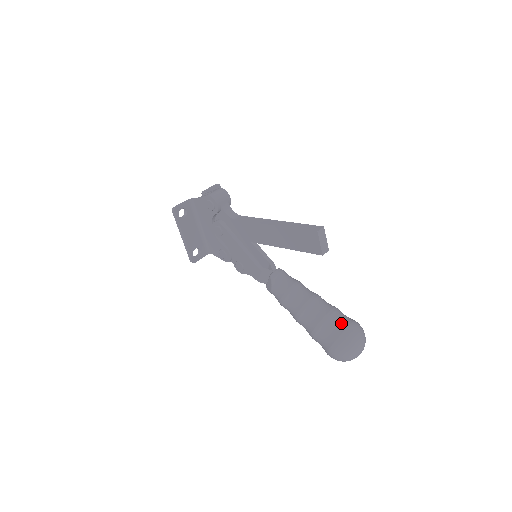
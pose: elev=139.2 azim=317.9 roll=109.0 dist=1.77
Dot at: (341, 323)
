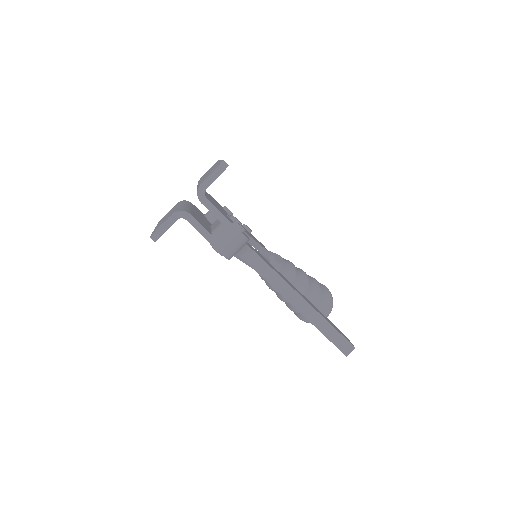
Dot at: occluded
